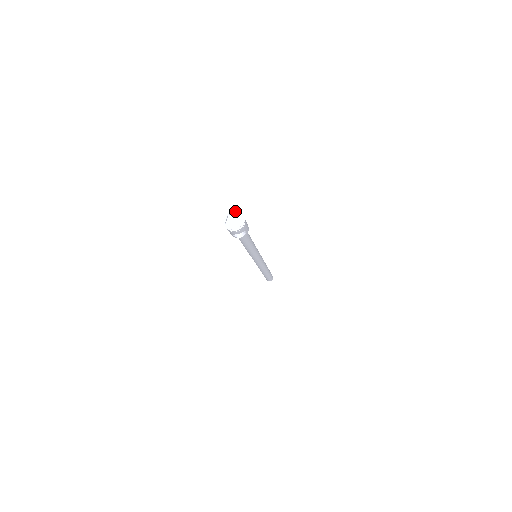
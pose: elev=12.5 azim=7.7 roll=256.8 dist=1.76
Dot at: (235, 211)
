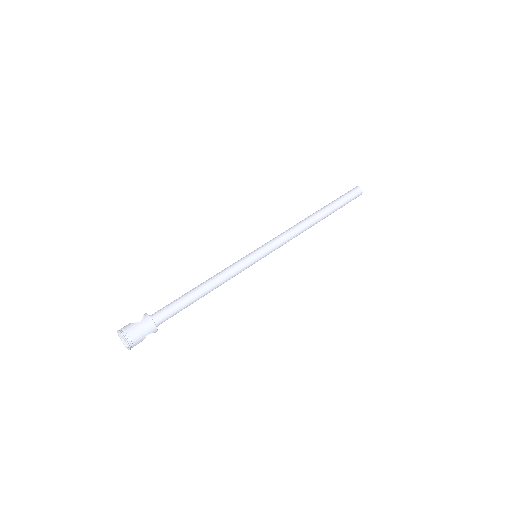
Dot at: (118, 332)
